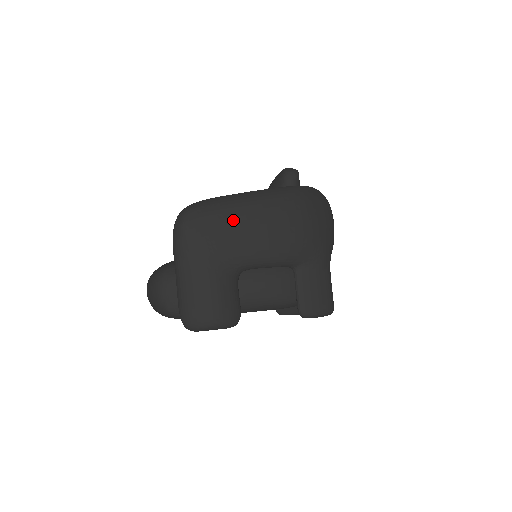
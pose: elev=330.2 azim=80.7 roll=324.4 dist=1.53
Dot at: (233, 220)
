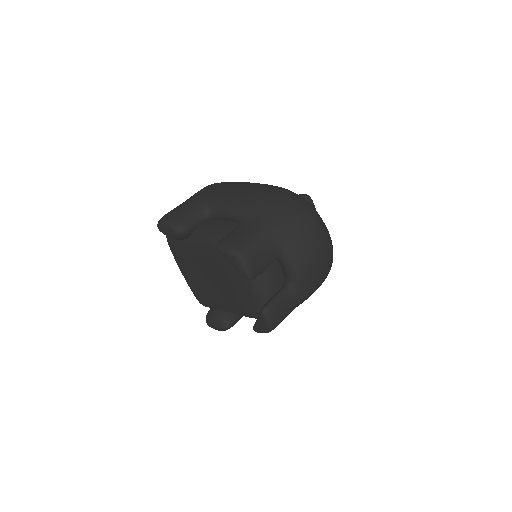
Dot at: (229, 185)
